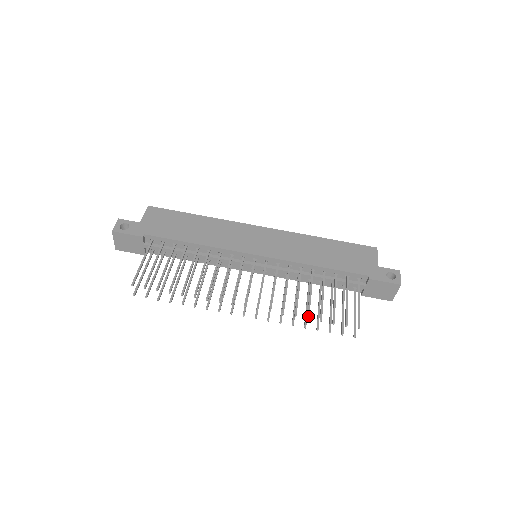
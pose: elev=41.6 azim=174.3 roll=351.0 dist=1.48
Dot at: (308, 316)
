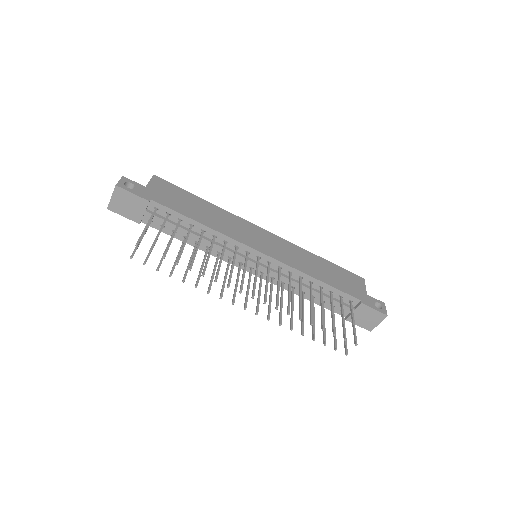
Dot at: (312, 322)
